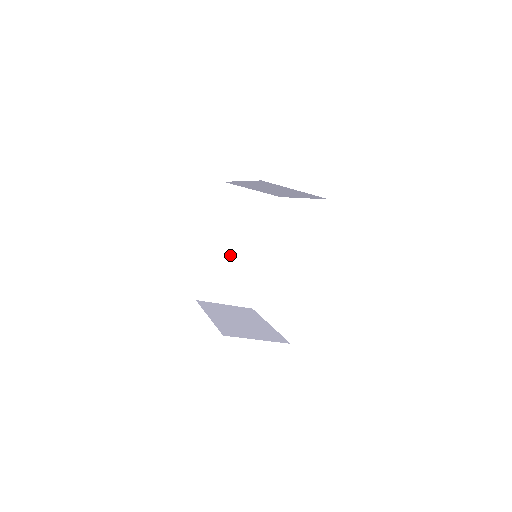
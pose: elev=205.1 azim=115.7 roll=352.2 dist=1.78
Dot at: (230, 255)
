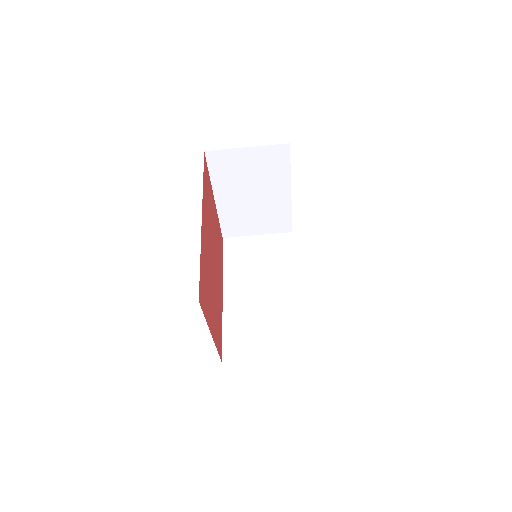
Dot at: (253, 302)
